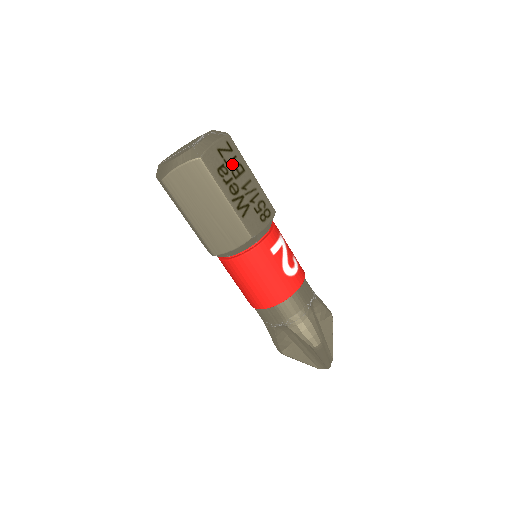
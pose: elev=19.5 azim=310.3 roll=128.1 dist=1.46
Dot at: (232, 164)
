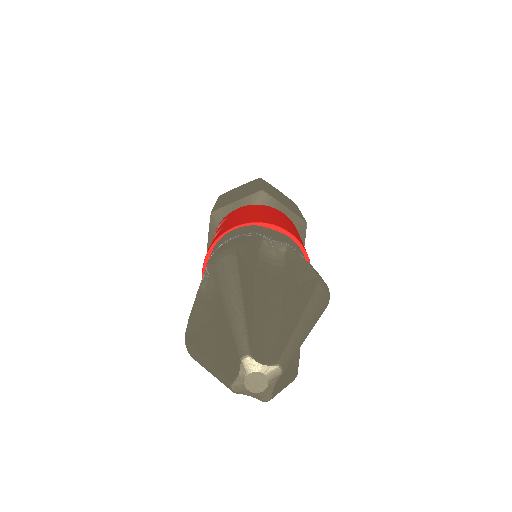
Dot at: occluded
